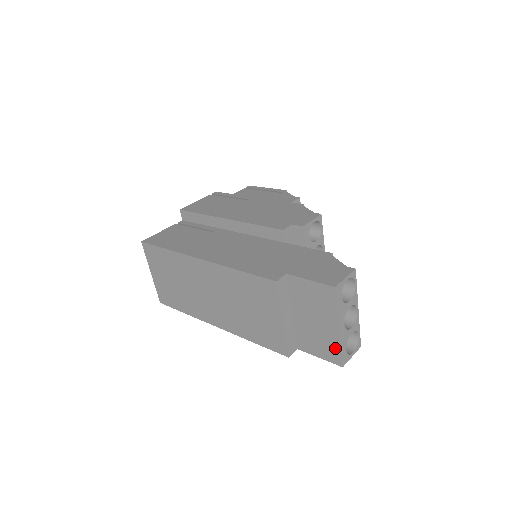
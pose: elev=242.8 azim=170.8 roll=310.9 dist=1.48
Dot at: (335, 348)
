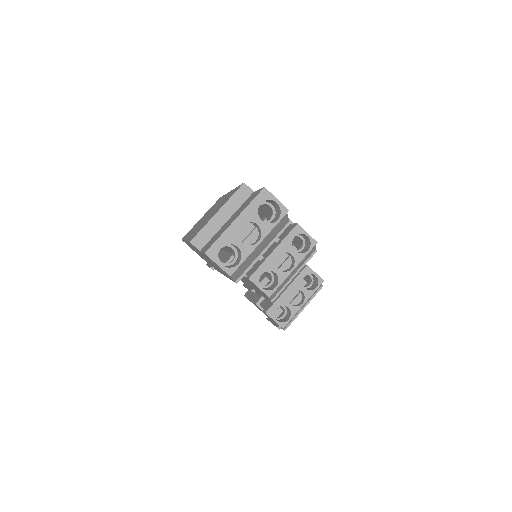
Dot at: (218, 238)
